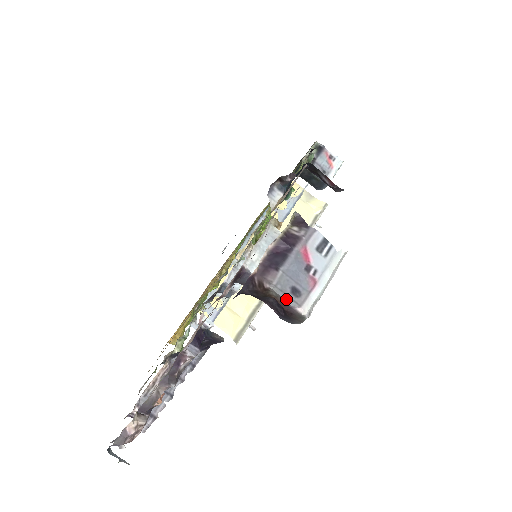
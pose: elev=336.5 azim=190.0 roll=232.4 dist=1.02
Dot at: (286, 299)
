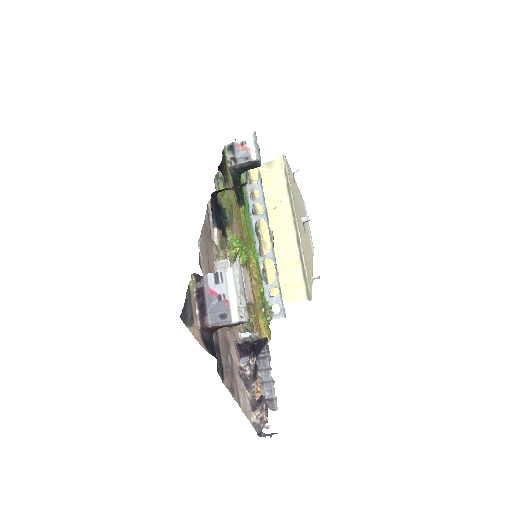
Dot at: (222, 324)
